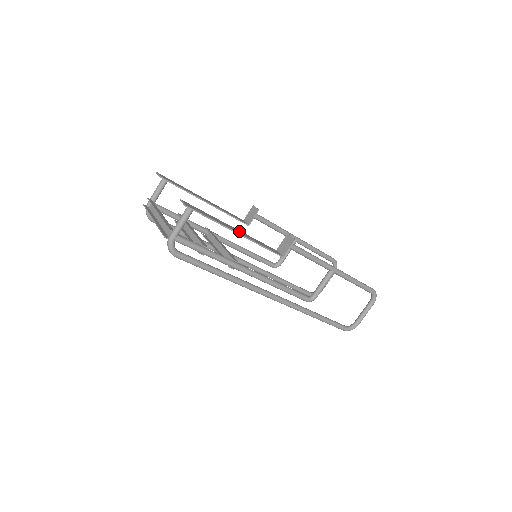
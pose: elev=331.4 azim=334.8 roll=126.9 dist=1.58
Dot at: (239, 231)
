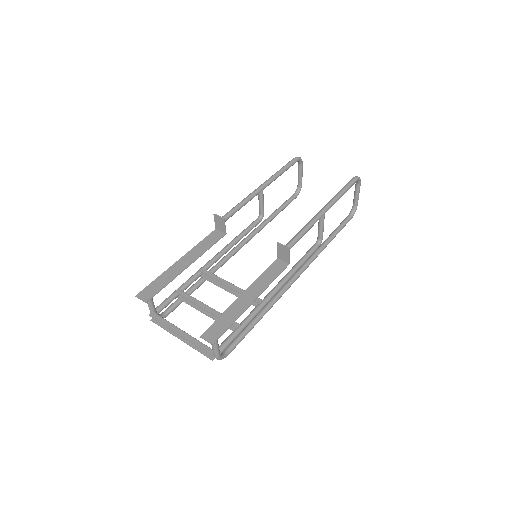
Dot at: (249, 292)
